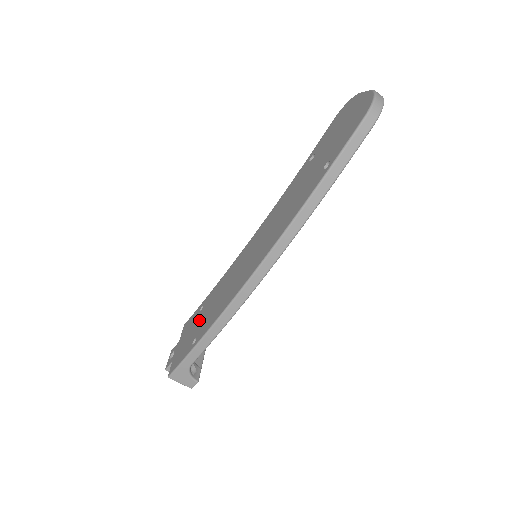
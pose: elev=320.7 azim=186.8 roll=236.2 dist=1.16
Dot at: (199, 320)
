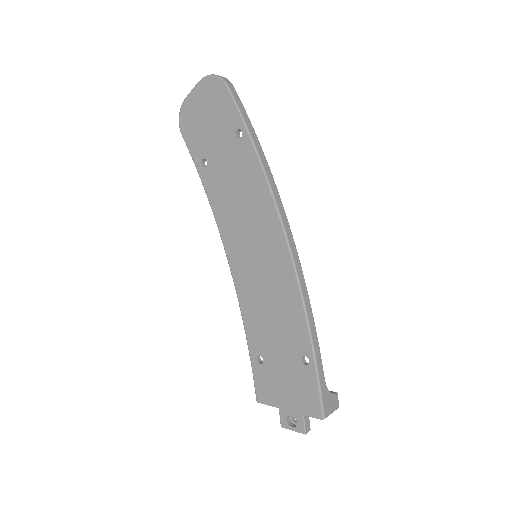
Dot at: (277, 358)
